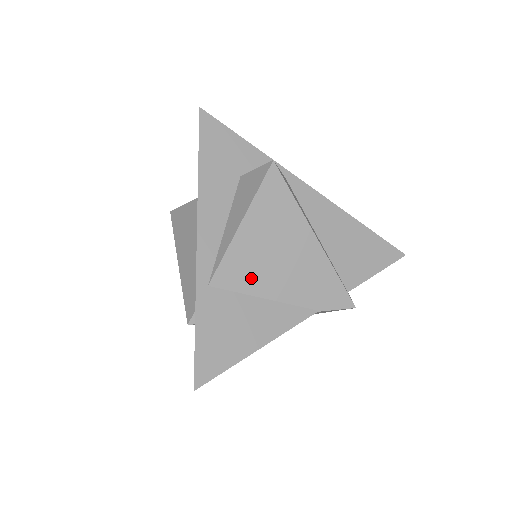
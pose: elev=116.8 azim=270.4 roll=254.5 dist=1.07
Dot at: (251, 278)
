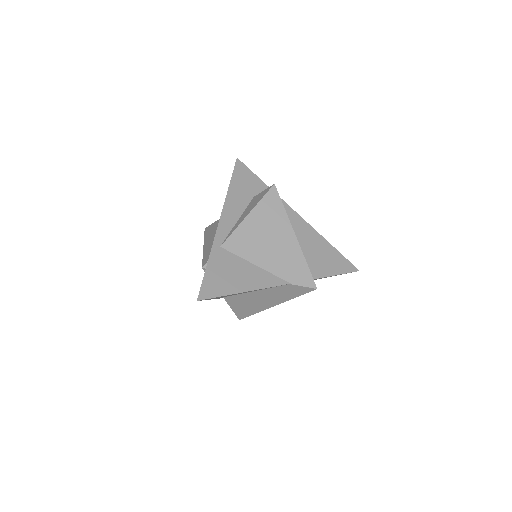
Dot at: (249, 249)
